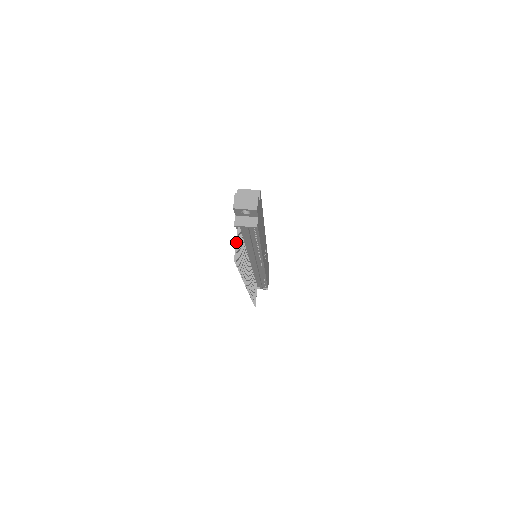
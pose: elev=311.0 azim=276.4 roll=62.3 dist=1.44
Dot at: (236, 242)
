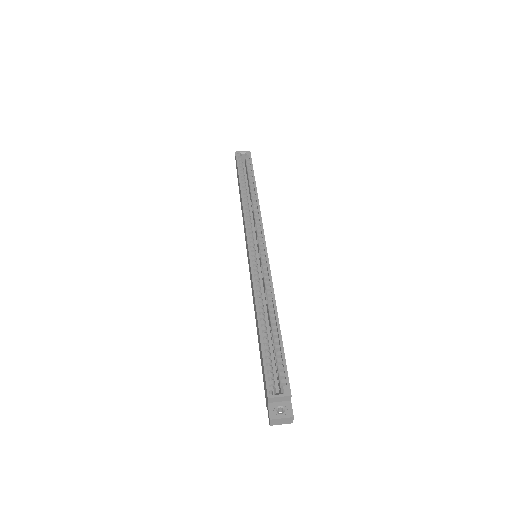
Dot at: occluded
